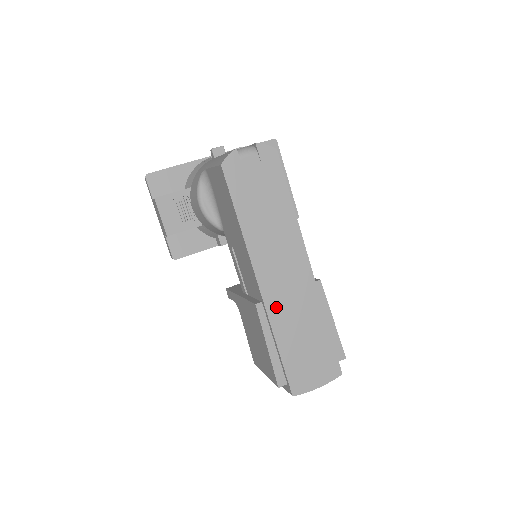
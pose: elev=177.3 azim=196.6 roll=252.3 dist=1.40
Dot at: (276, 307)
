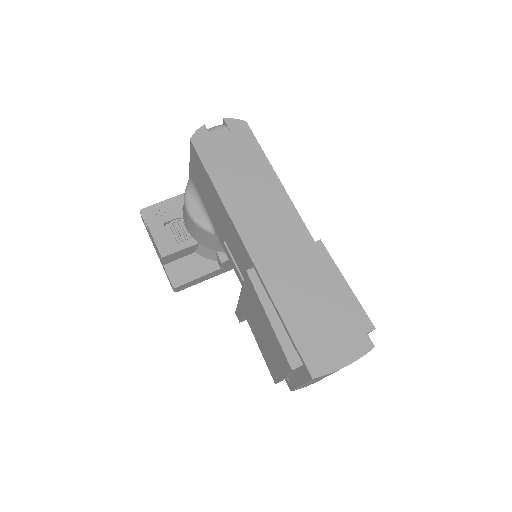
Dot at: (271, 270)
